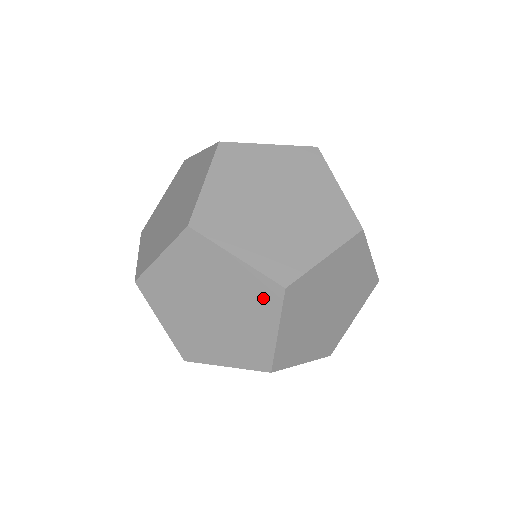
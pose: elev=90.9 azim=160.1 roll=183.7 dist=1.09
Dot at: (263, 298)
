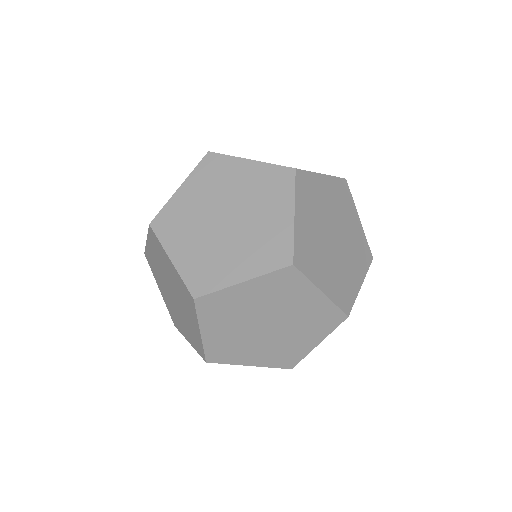
Dot at: (288, 285)
